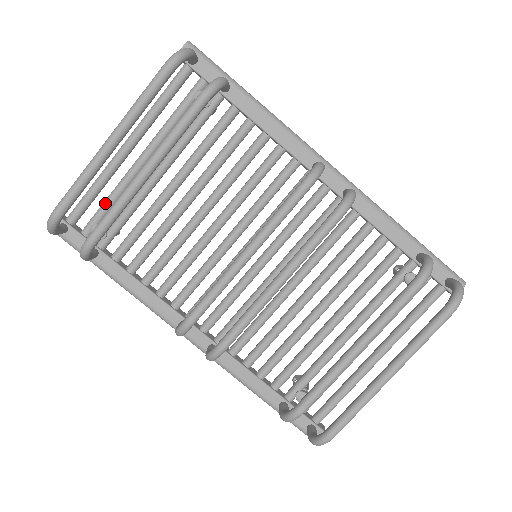
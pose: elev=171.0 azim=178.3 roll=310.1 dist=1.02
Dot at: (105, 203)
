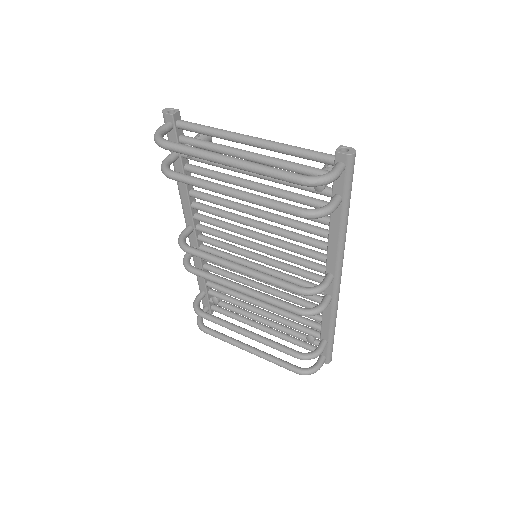
Dot at: (207, 146)
